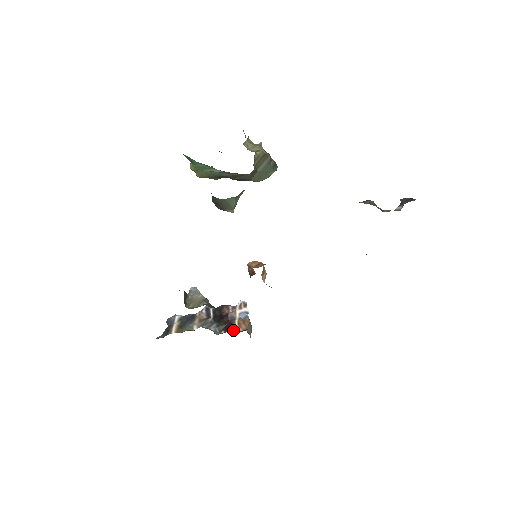
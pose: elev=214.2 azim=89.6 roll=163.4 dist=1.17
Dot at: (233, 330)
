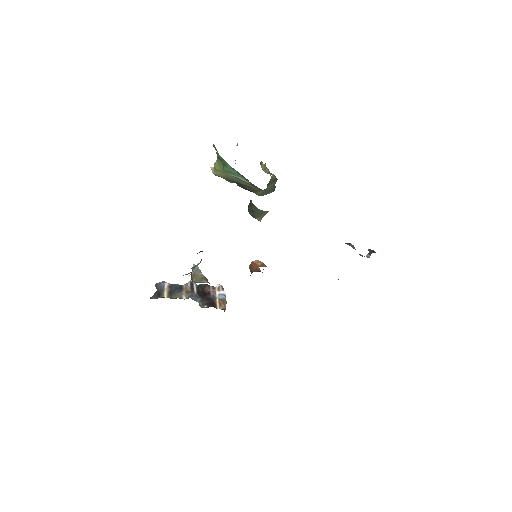
Dot at: (215, 307)
